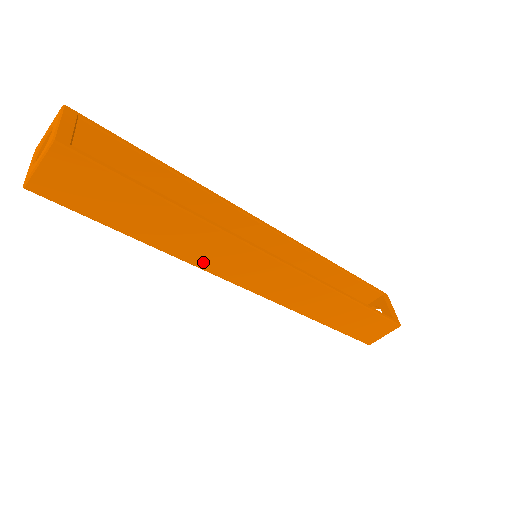
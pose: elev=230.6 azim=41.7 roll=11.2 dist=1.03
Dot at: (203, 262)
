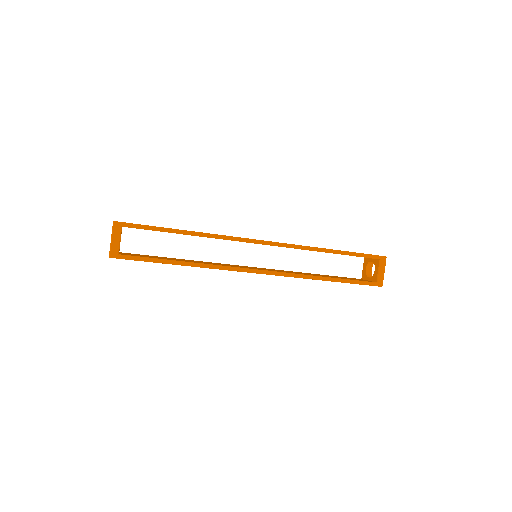
Dot at: occluded
